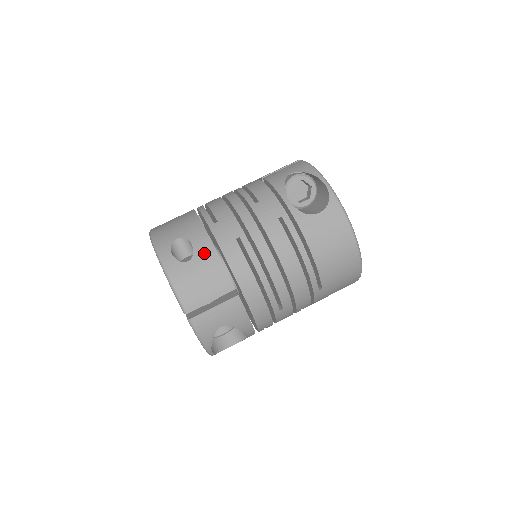
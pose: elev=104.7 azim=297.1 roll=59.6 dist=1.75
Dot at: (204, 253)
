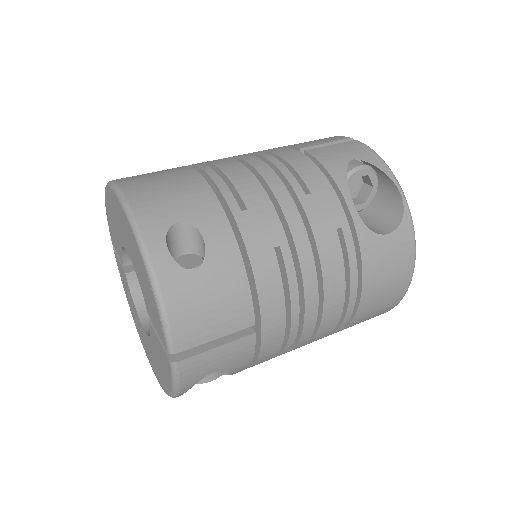
Dot at: (223, 260)
